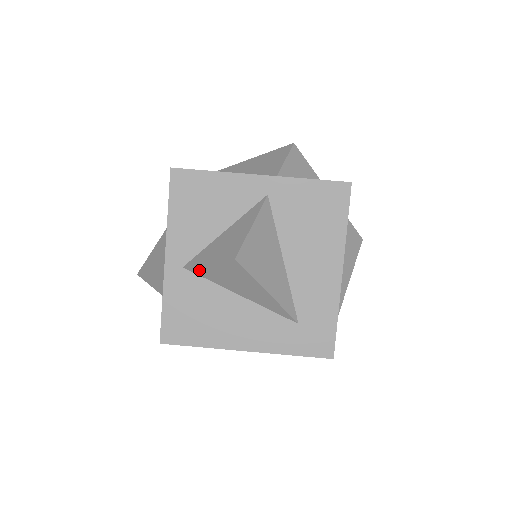
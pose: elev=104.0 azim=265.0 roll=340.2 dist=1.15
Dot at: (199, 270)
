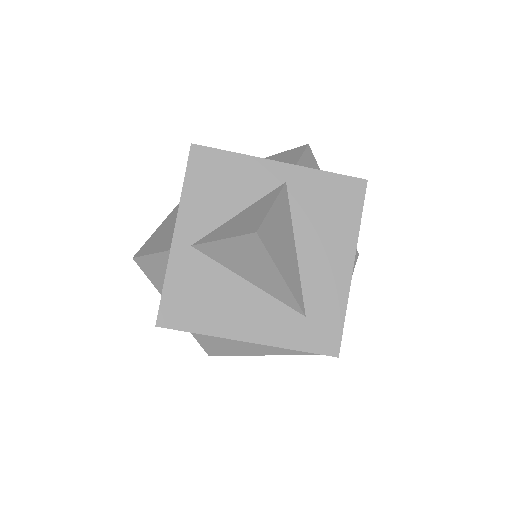
Dot at: (209, 249)
